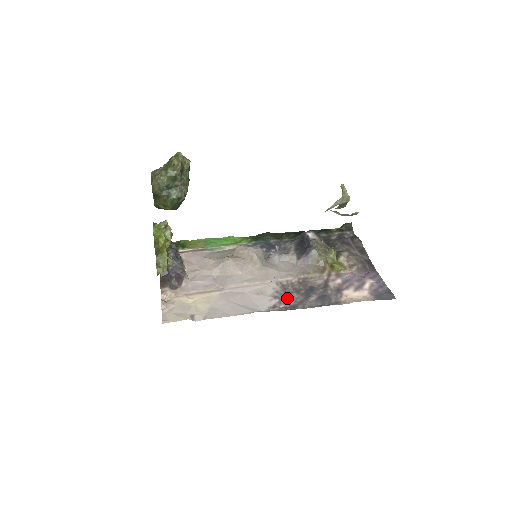
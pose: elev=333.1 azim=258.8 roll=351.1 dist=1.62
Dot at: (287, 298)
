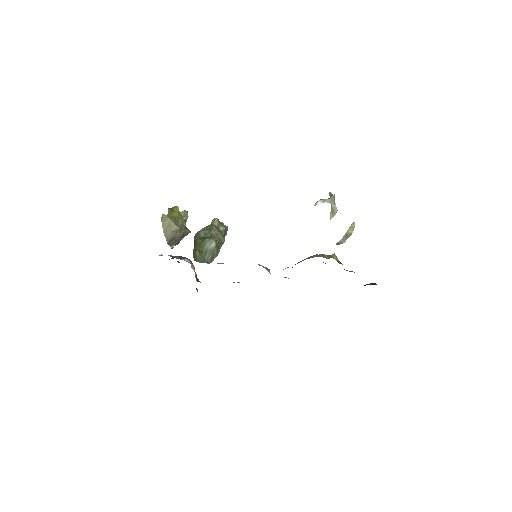
Dot at: occluded
